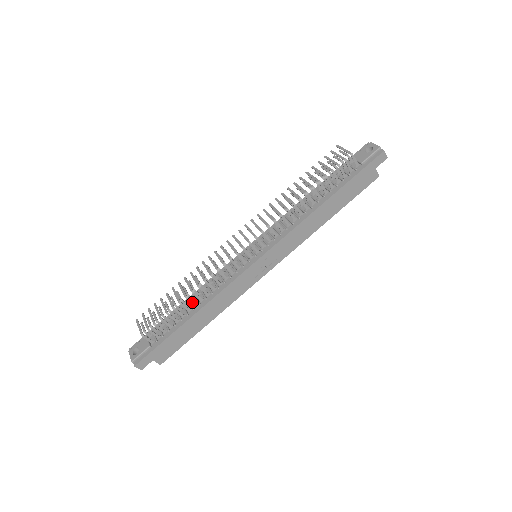
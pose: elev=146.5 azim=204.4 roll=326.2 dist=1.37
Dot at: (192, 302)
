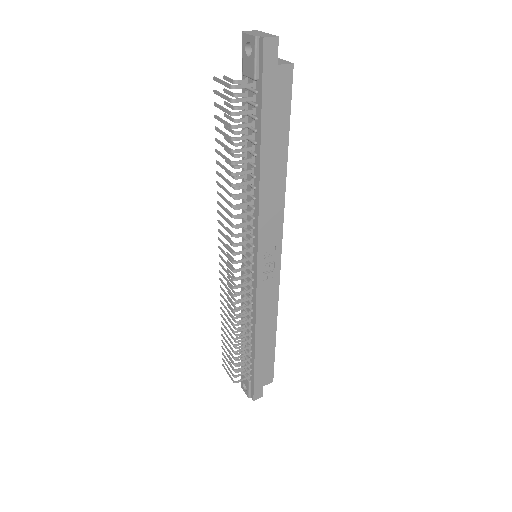
Dot at: (243, 336)
